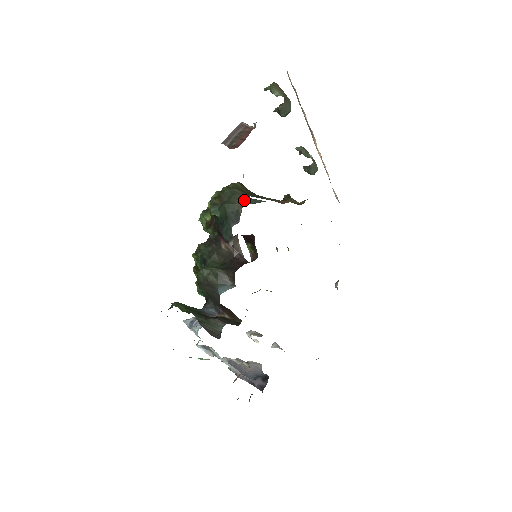
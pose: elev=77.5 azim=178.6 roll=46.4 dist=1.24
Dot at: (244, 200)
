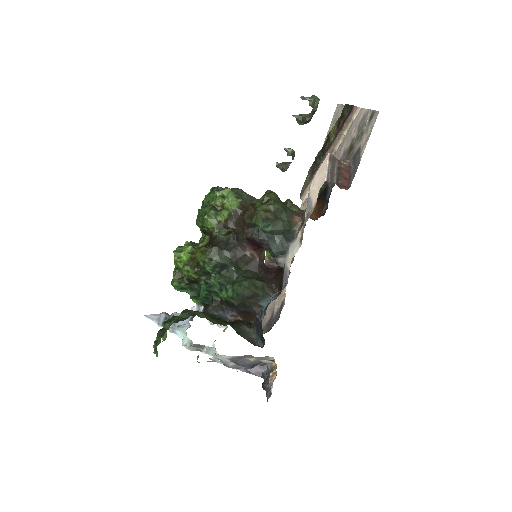
Dot at: (300, 220)
